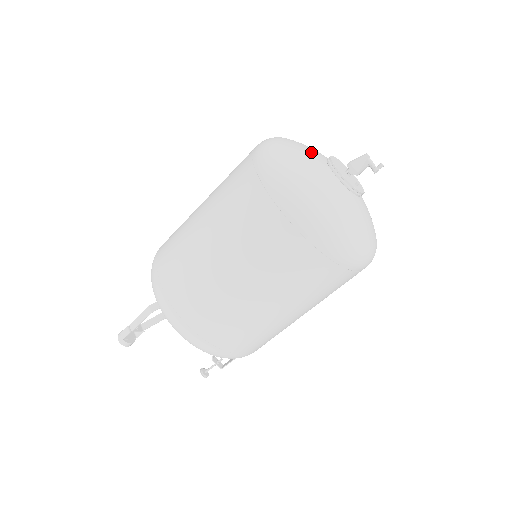
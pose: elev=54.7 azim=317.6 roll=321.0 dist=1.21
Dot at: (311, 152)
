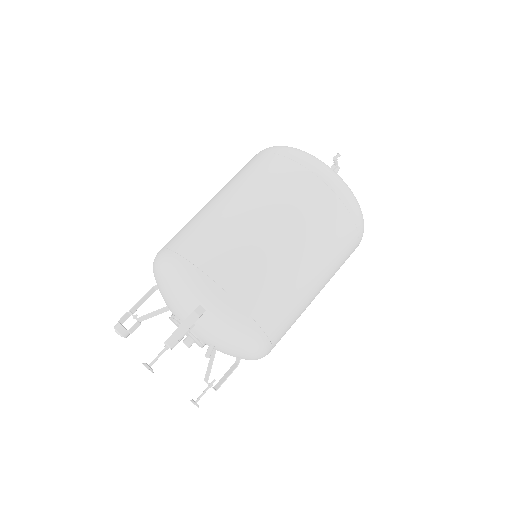
Dot at: occluded
